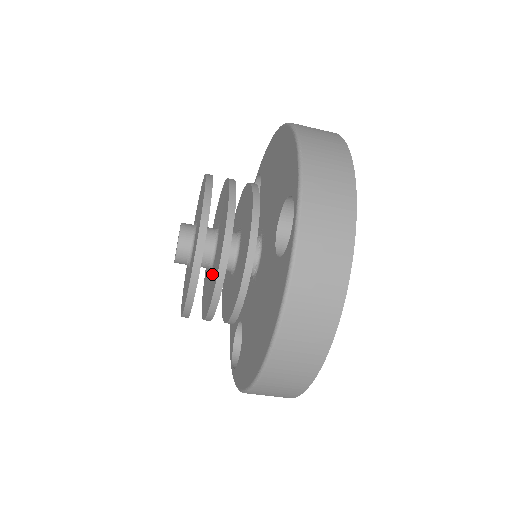
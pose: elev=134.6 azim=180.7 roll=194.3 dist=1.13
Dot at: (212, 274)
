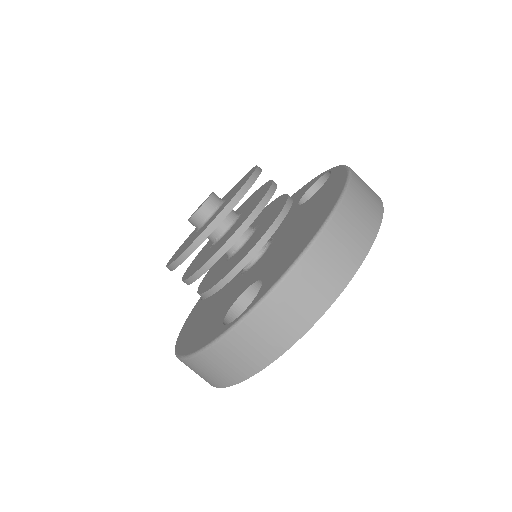
Dot at: (205, 253)
